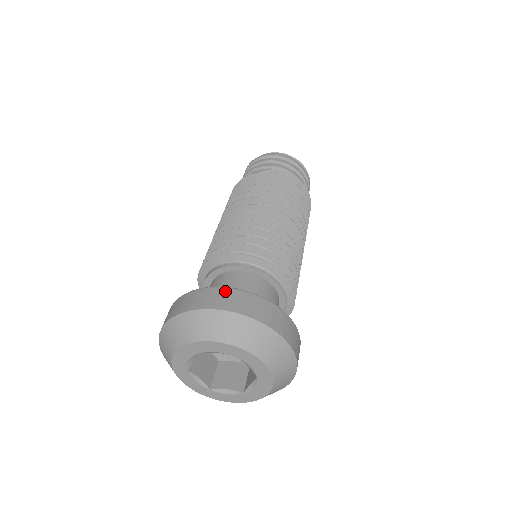
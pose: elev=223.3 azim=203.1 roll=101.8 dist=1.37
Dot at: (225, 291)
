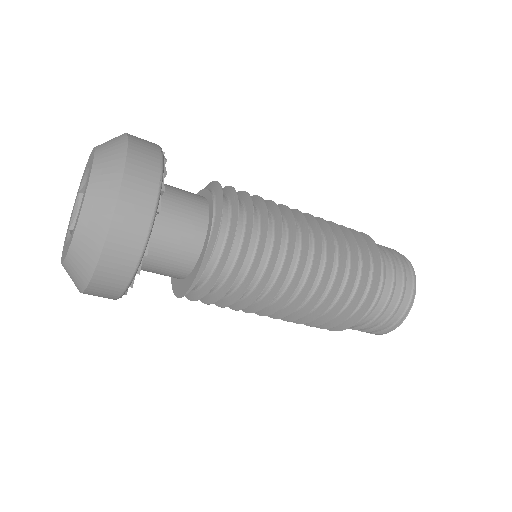
Dot at: occluded
